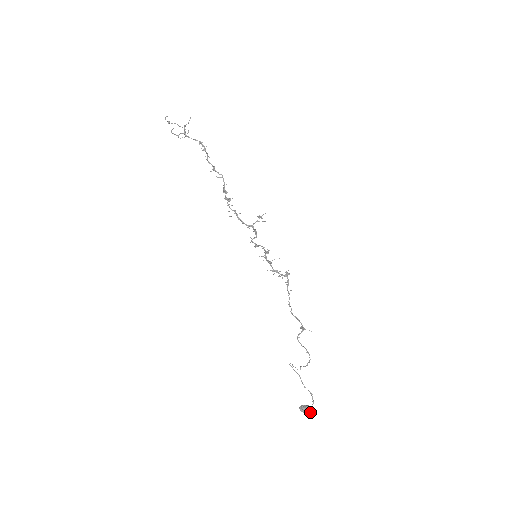
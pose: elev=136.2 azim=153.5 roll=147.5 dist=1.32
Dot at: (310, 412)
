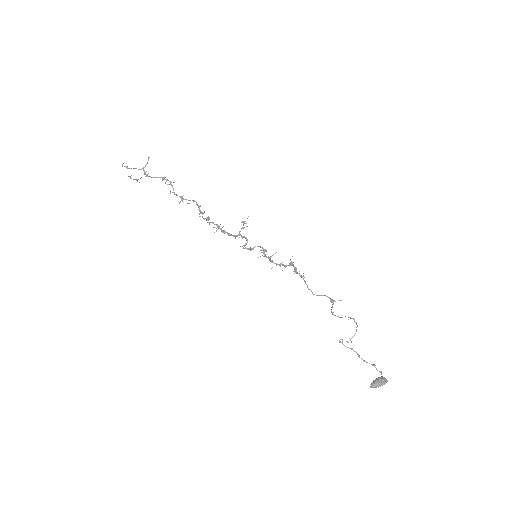
Dot at: (385, 381)
